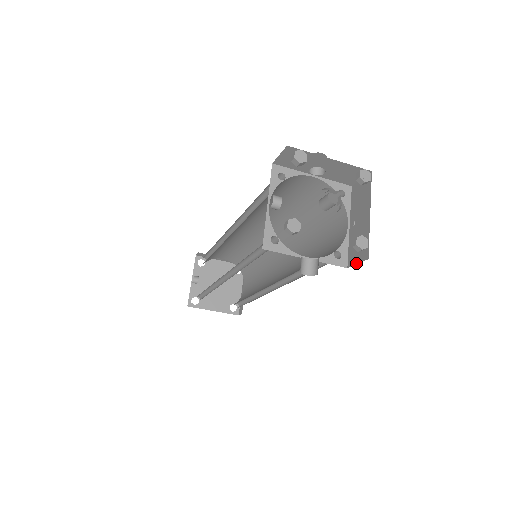
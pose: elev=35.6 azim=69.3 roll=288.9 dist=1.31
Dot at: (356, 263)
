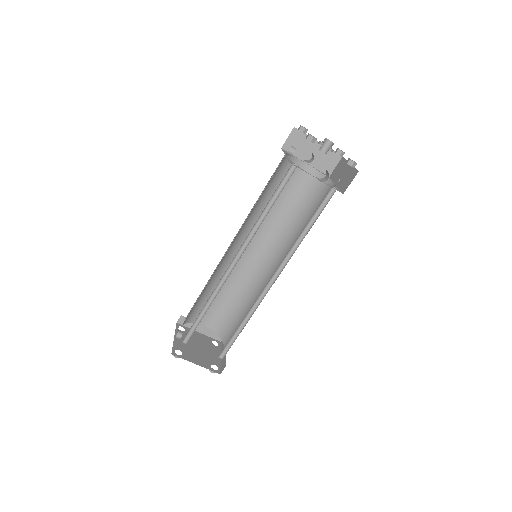
Dot at: occluded
